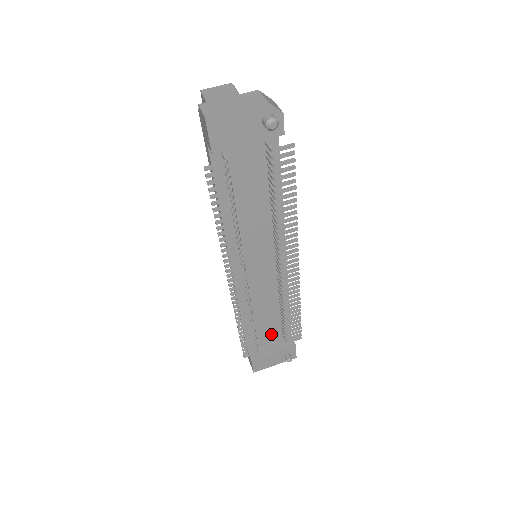
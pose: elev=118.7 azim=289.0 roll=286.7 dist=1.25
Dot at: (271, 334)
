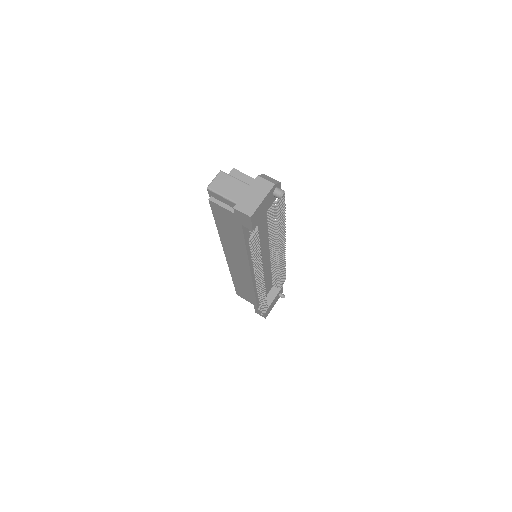
Dot at: (267, 290)
